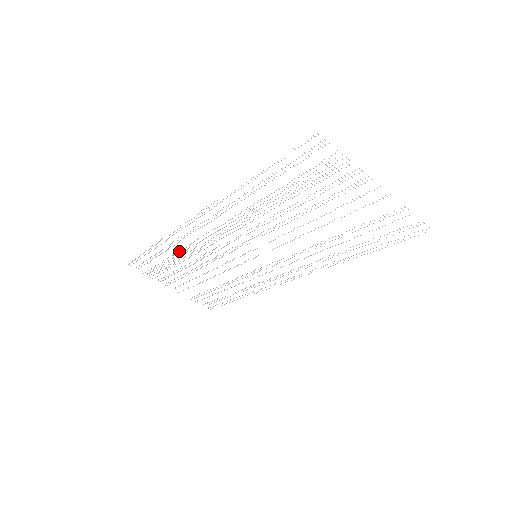
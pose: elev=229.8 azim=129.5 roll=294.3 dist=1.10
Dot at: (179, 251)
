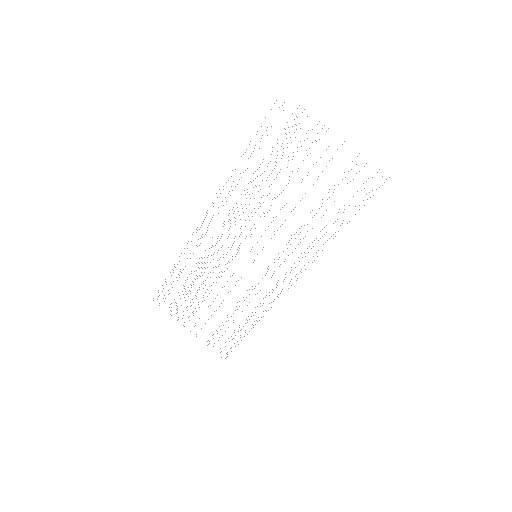
Dot at: occluded
